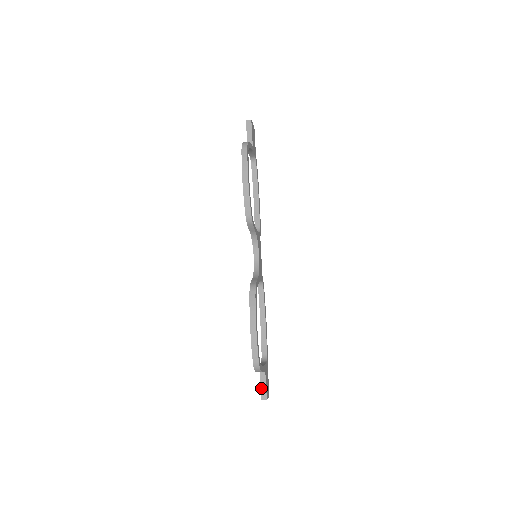
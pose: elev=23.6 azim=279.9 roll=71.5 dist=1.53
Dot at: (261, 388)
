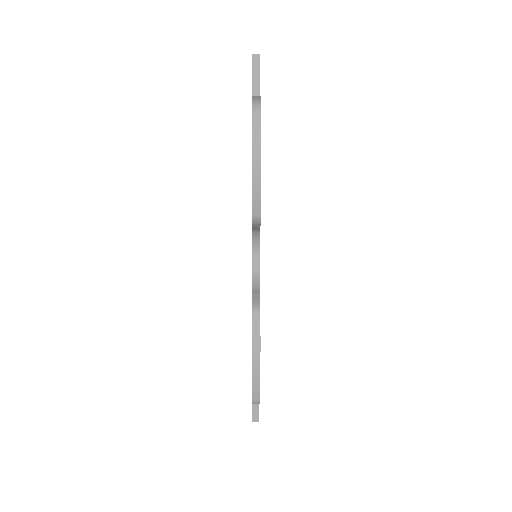
Dot at: (253, 409)
